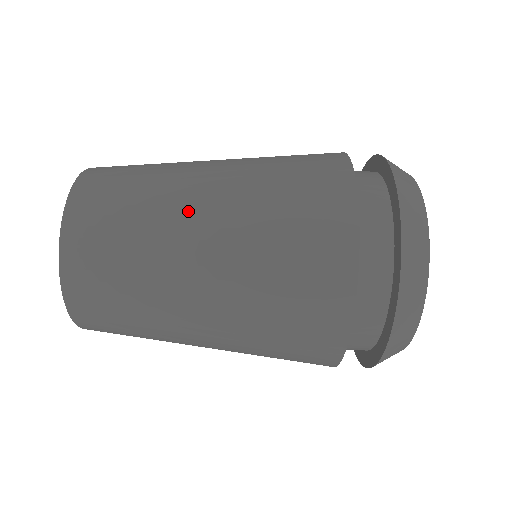
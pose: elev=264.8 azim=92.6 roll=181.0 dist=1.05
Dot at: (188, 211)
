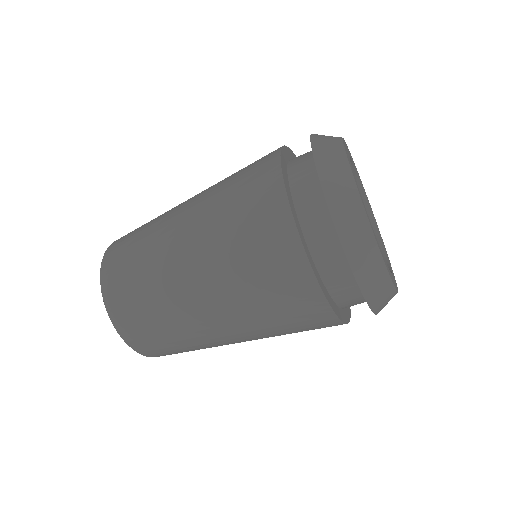
Dot at: (187, 297)
